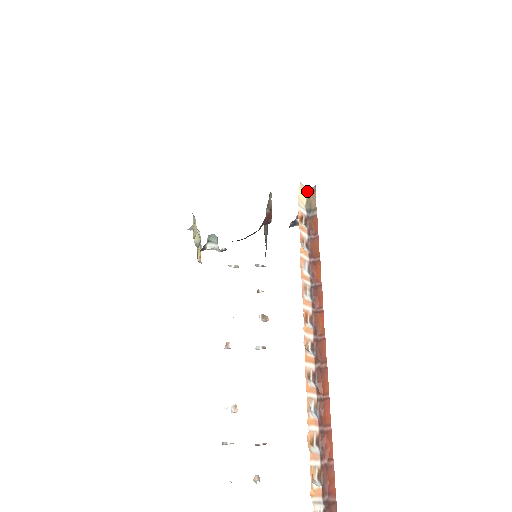
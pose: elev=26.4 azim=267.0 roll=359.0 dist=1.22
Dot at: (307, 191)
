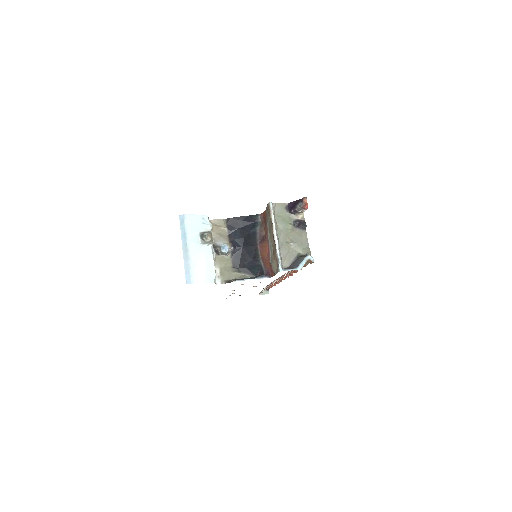
Dot at: occluded
